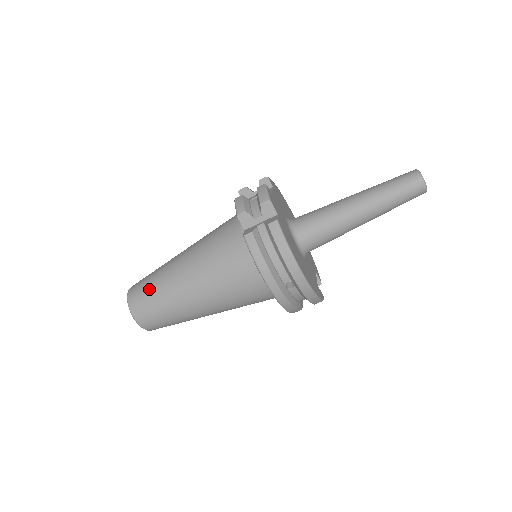
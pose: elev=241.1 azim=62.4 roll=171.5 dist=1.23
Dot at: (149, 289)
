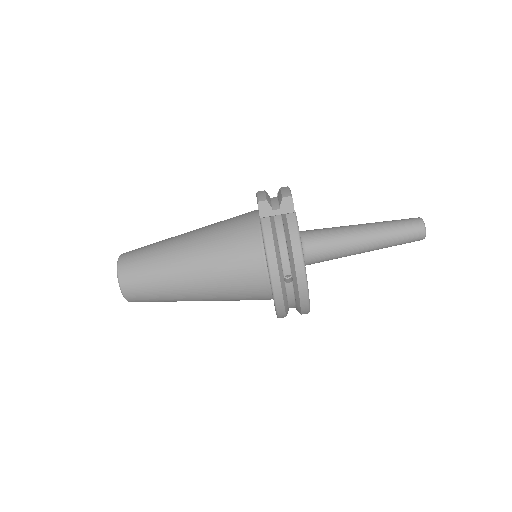
Dot at: (145, 254)
